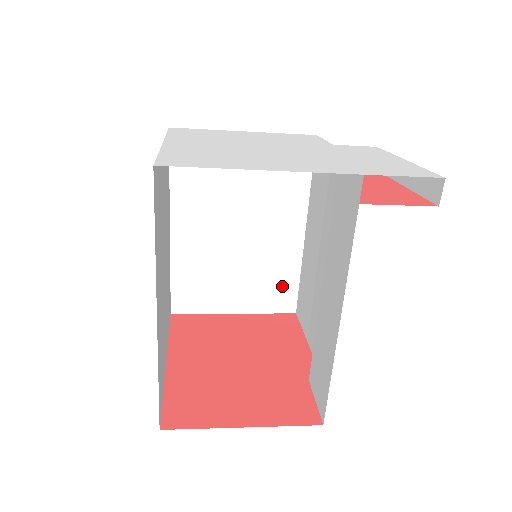
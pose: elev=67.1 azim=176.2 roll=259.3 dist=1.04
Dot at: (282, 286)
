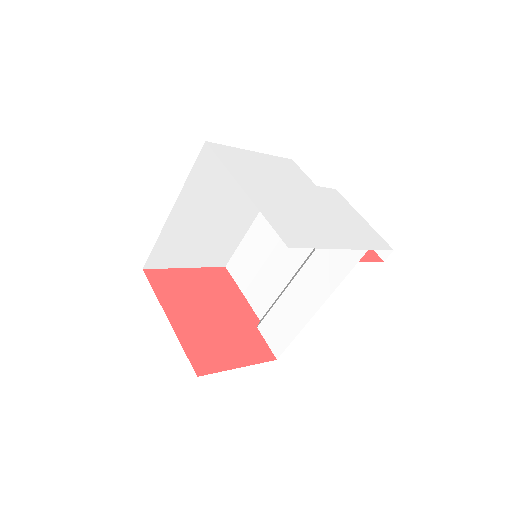
Dot at: (225, 250)
